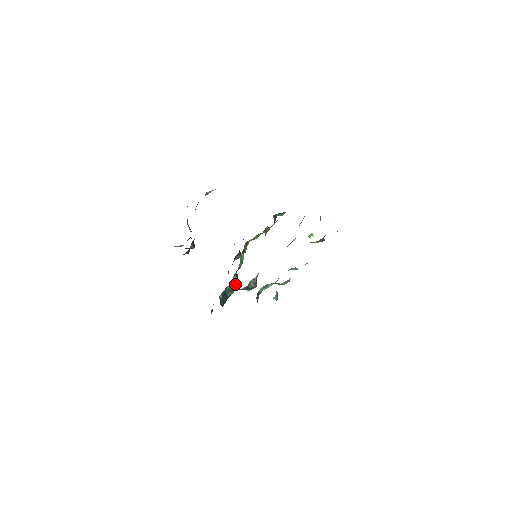
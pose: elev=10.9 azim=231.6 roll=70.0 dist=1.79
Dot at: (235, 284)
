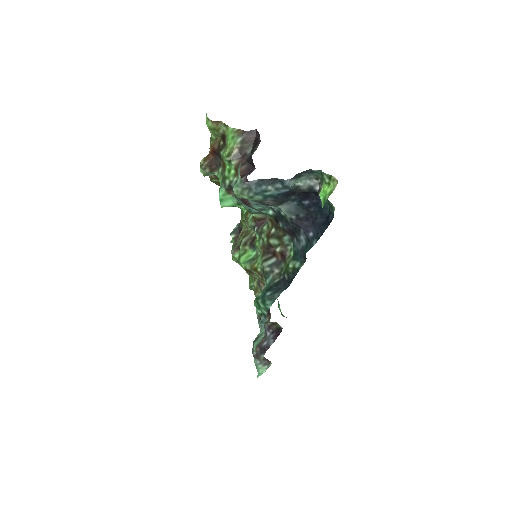
Dot at: (275, 265)
